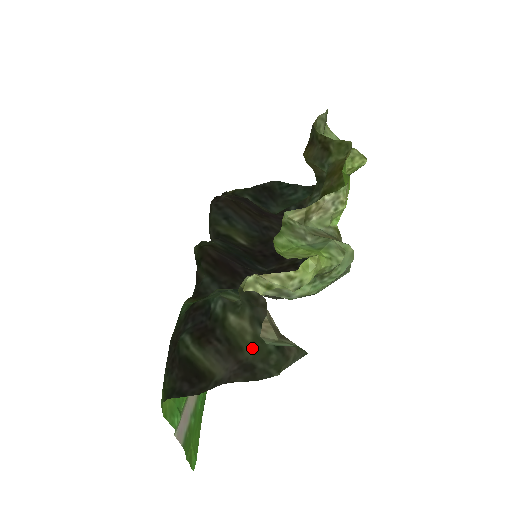
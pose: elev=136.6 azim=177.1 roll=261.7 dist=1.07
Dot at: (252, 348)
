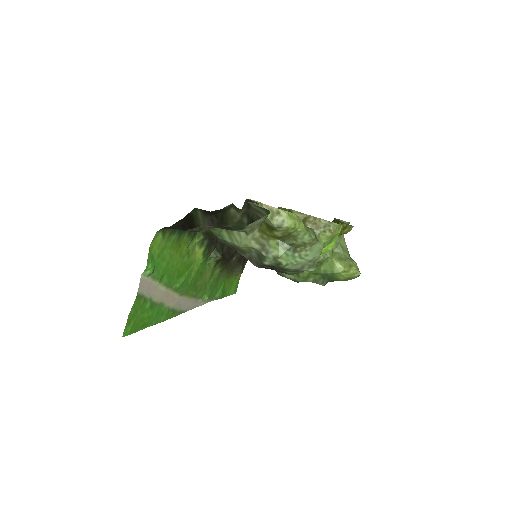
Dot at: (234, 224)
